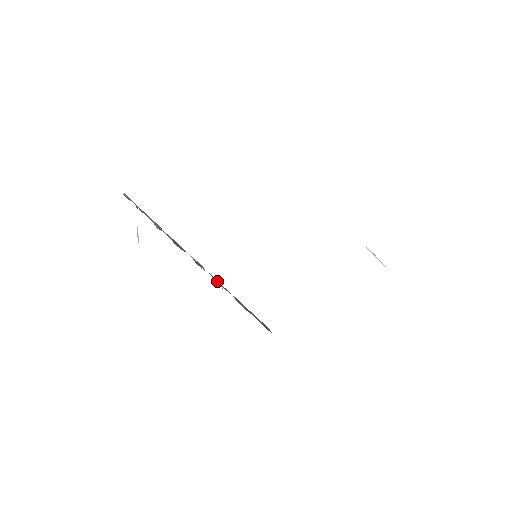
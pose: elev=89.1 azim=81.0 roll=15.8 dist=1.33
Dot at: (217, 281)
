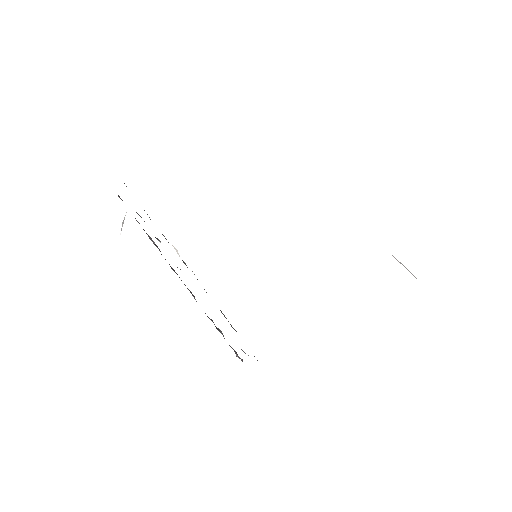
Dot at: occluded
